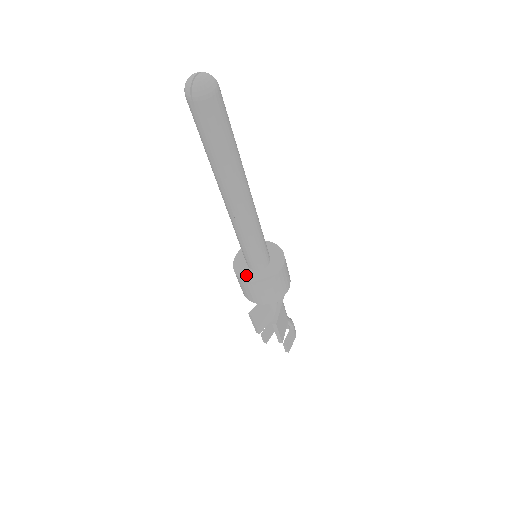
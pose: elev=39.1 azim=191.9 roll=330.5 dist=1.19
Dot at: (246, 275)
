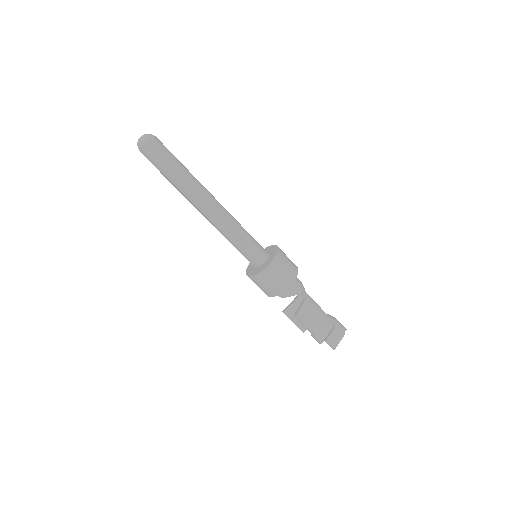
Dot at: (250, 272)
